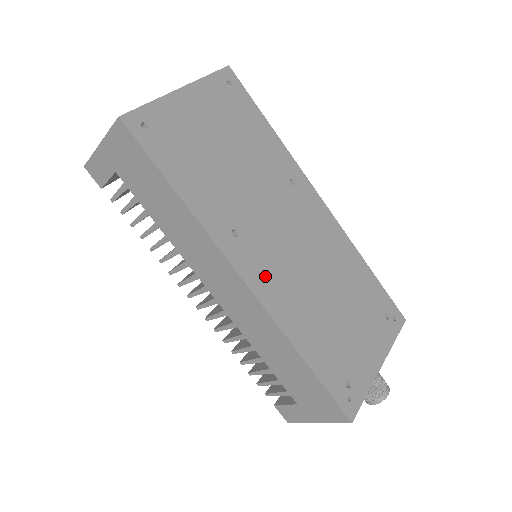
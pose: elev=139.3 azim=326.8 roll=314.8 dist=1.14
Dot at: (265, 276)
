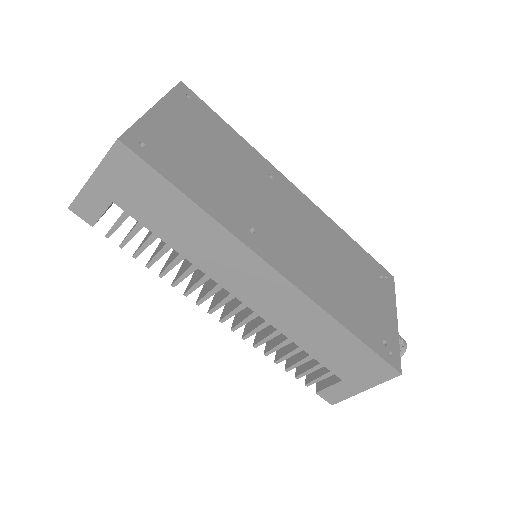
Dot at: (290, 263)
